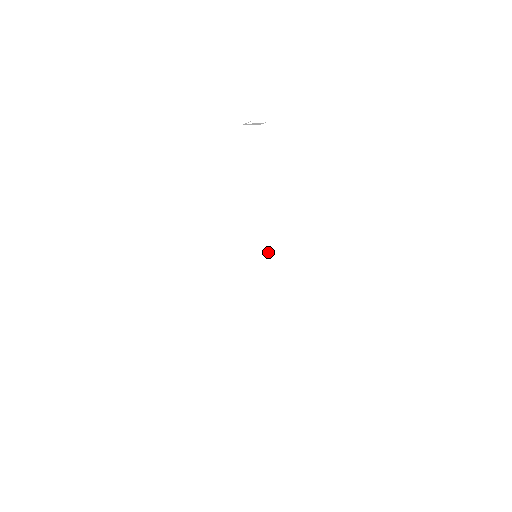
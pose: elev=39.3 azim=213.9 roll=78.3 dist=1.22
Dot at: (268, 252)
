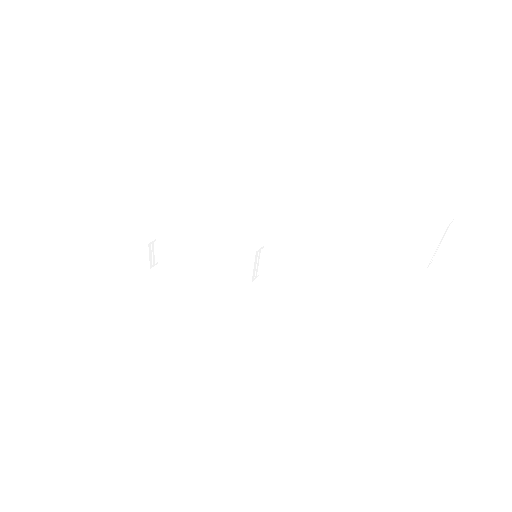
Dot at: (257, 269)
